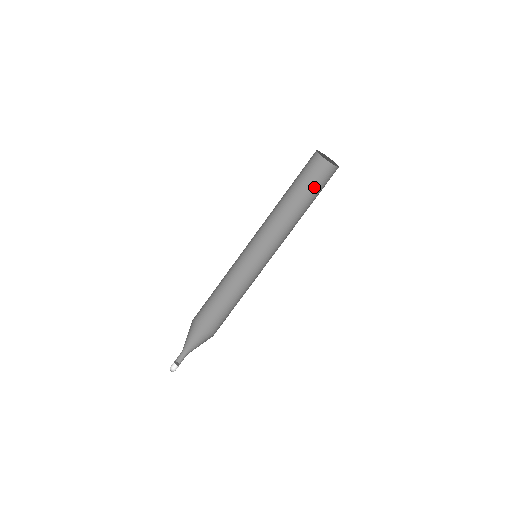
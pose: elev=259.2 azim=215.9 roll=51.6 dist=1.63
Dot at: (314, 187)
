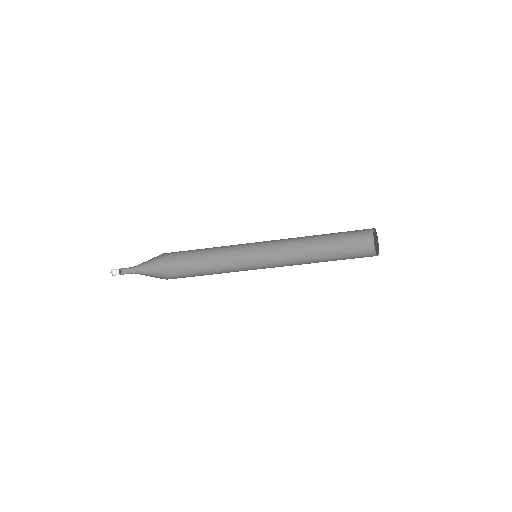
Dot at: (345, 240)
